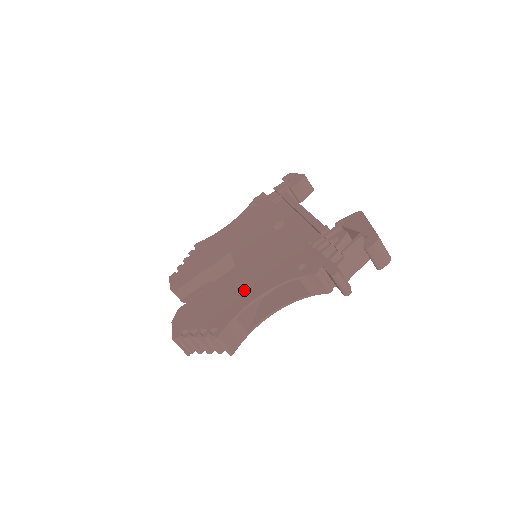
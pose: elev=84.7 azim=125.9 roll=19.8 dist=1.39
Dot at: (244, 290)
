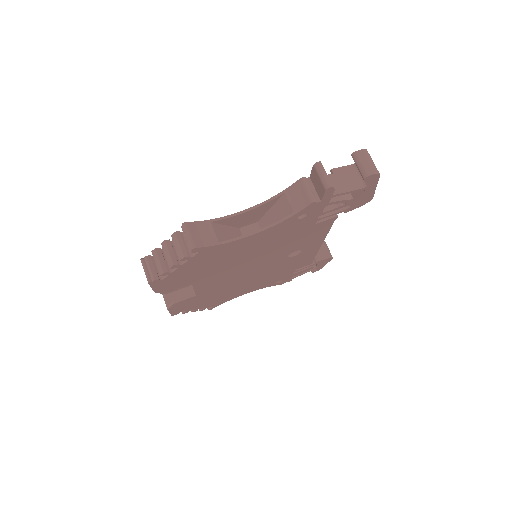
Dot at: occluded
